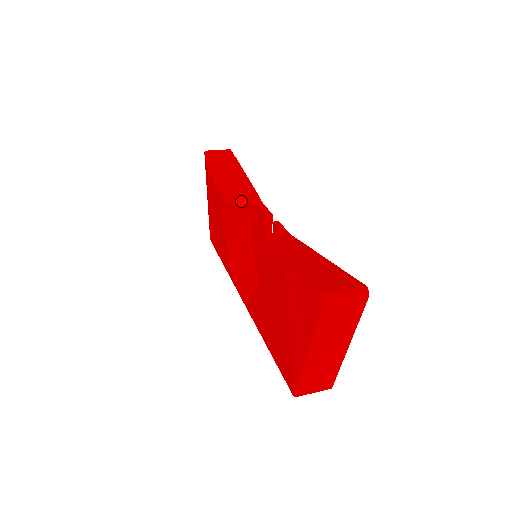
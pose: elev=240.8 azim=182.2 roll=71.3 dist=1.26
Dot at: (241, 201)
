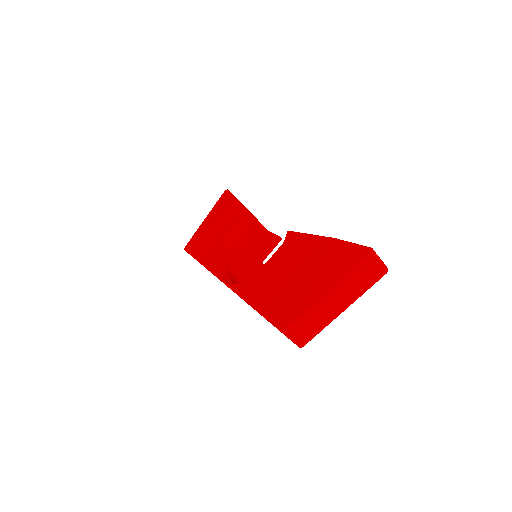
Dot at: occluded
